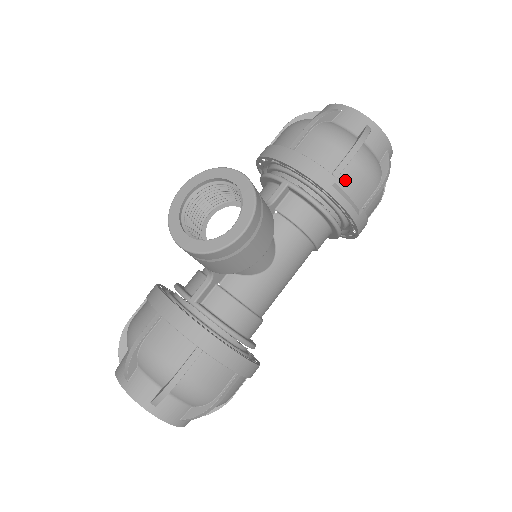
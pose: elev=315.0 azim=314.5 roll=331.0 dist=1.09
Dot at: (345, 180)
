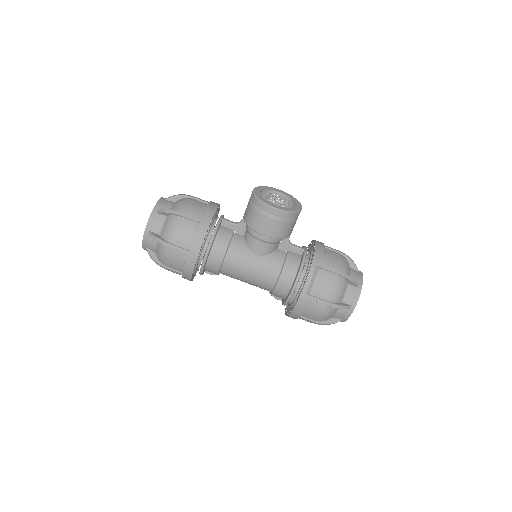
Dot at: (322, 274)
